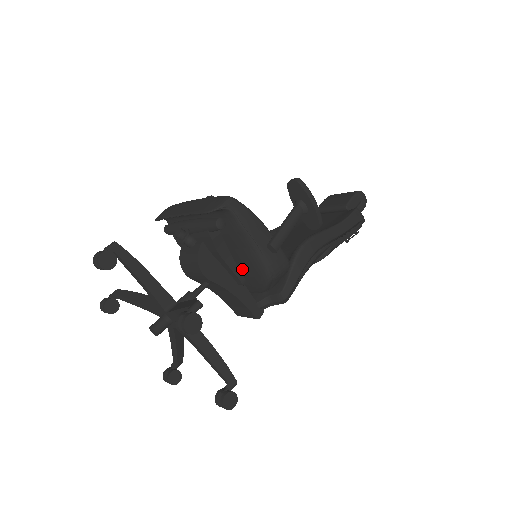
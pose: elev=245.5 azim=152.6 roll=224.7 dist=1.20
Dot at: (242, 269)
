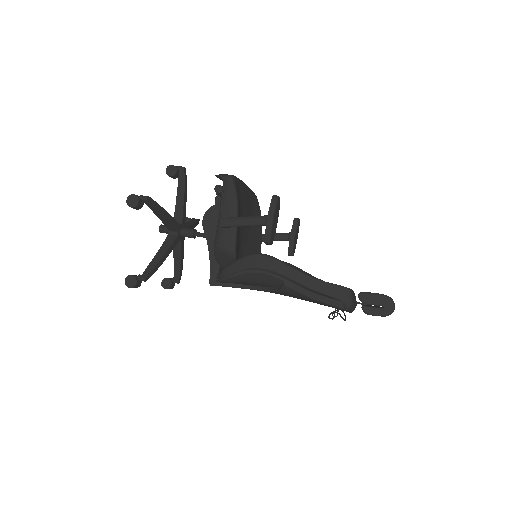
Dot at: occluded
